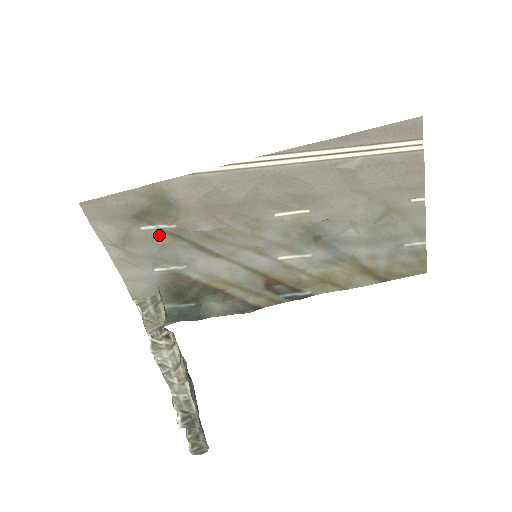
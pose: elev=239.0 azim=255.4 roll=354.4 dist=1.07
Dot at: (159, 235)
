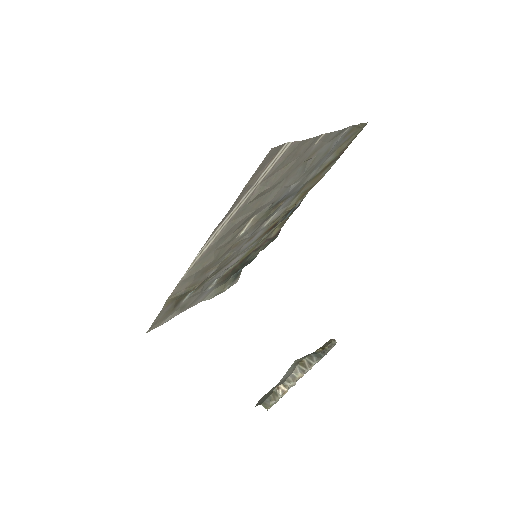
Dot at: (194, 293)
